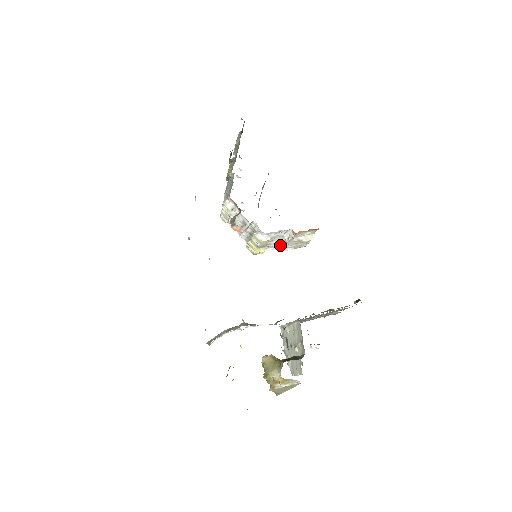
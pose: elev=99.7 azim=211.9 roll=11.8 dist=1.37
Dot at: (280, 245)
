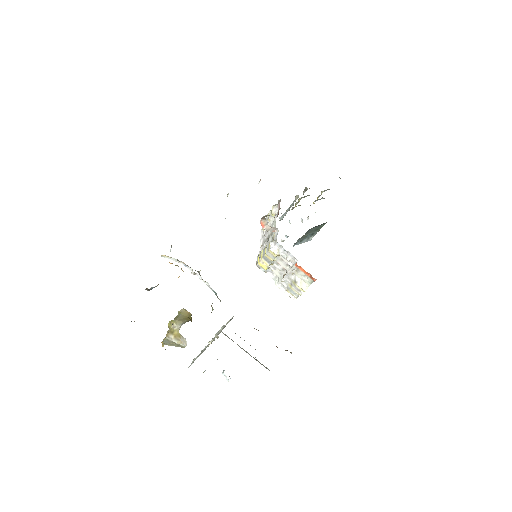
Dot at: (280, 277)
